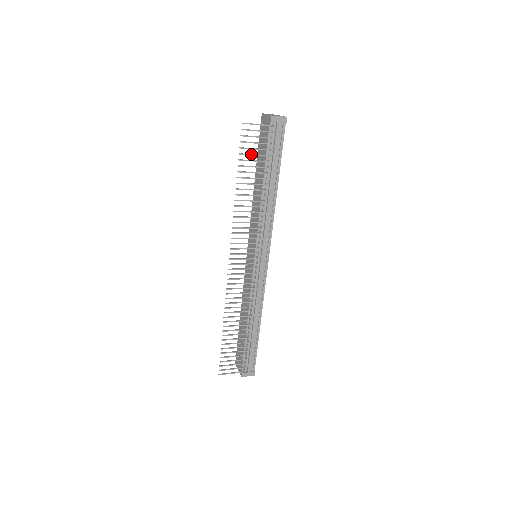
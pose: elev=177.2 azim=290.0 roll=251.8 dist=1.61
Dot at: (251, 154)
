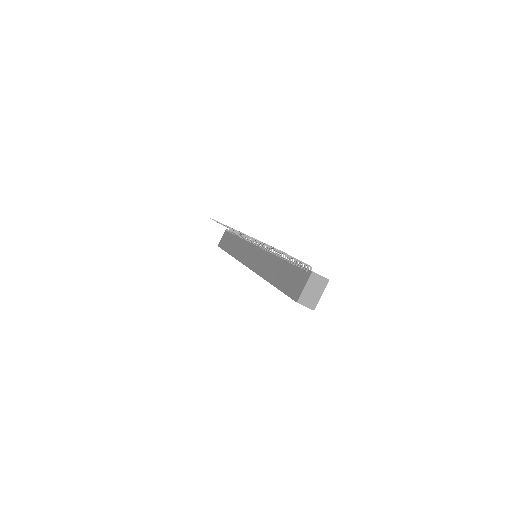
Dot at: occluded
